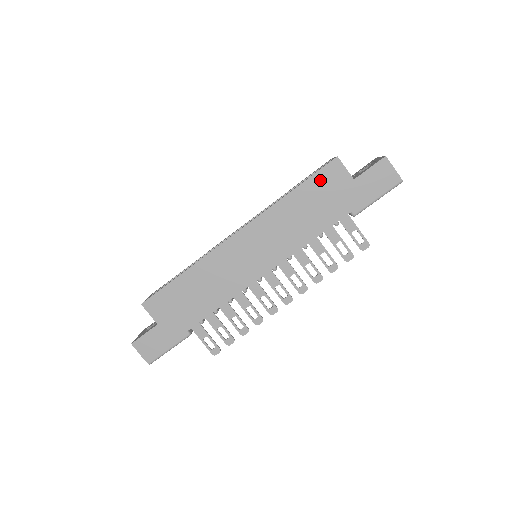
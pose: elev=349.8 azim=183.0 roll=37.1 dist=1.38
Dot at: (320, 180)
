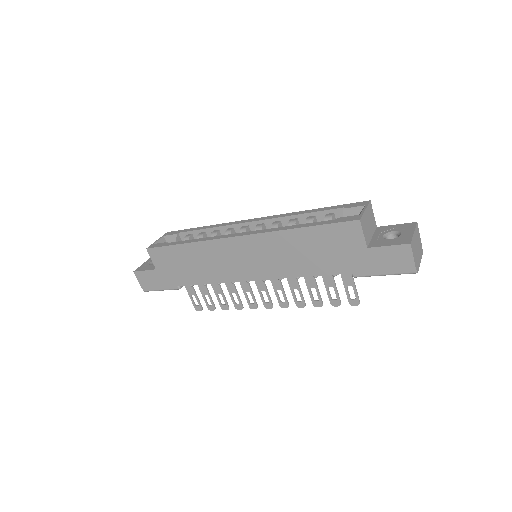
Dot at: (333, 232)
